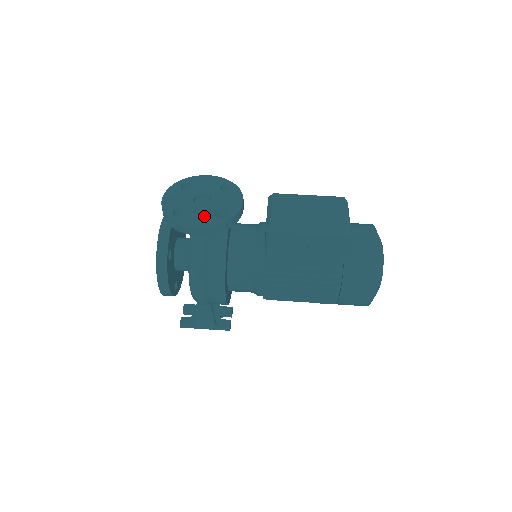
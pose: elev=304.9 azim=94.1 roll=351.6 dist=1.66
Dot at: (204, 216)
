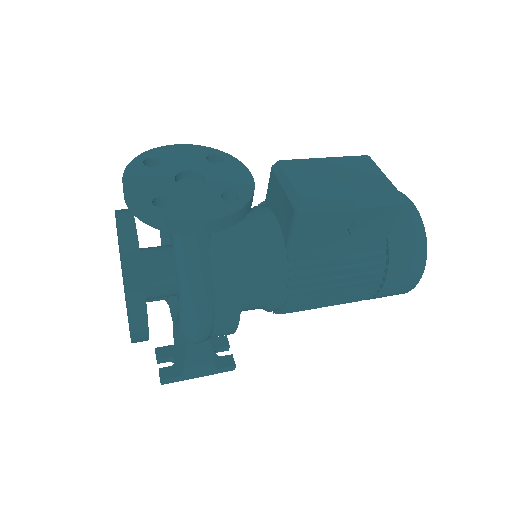
Dot at: (207, 202)
